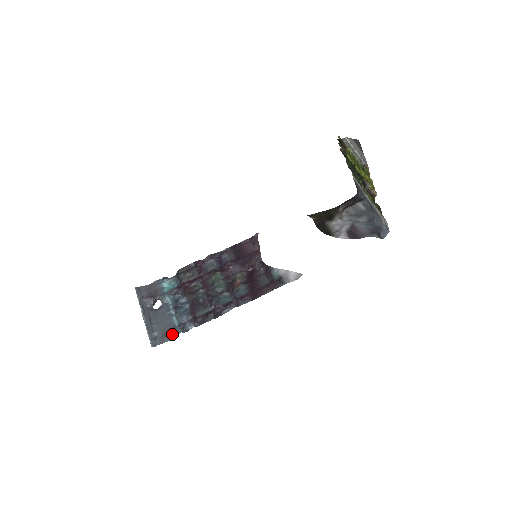
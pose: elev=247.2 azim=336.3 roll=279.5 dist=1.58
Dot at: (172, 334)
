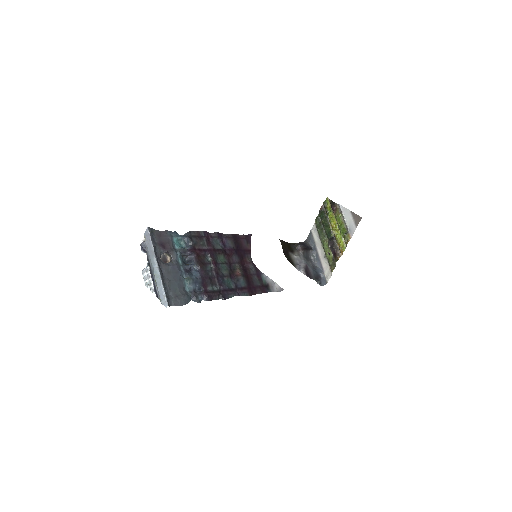
Dot at: (186, 299)
